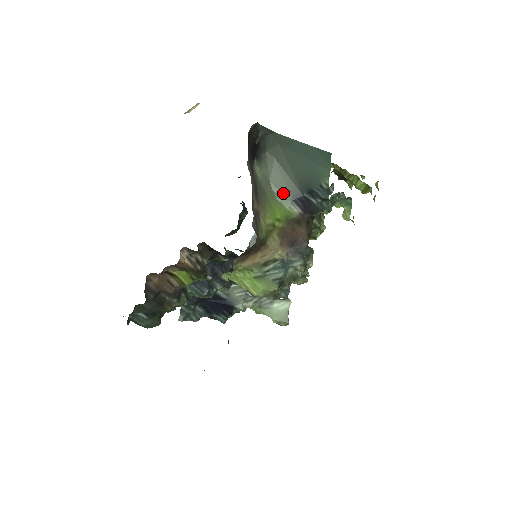
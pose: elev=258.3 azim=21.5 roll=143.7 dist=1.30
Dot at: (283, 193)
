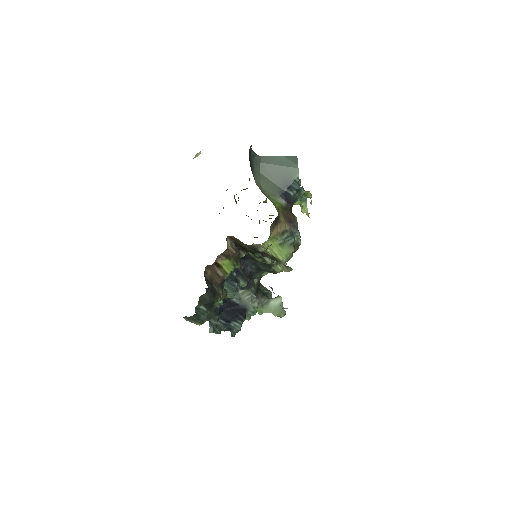
Dot at: (272, 193)
